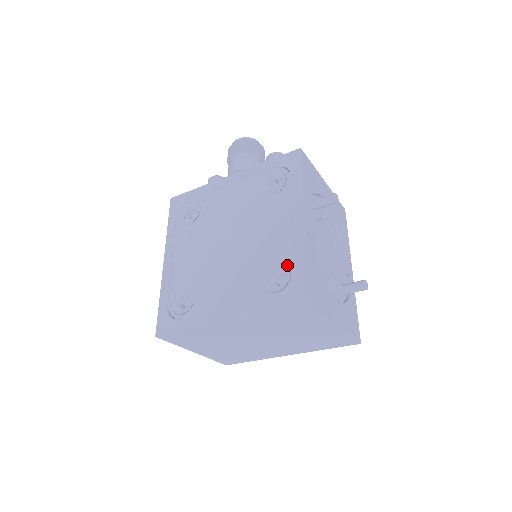
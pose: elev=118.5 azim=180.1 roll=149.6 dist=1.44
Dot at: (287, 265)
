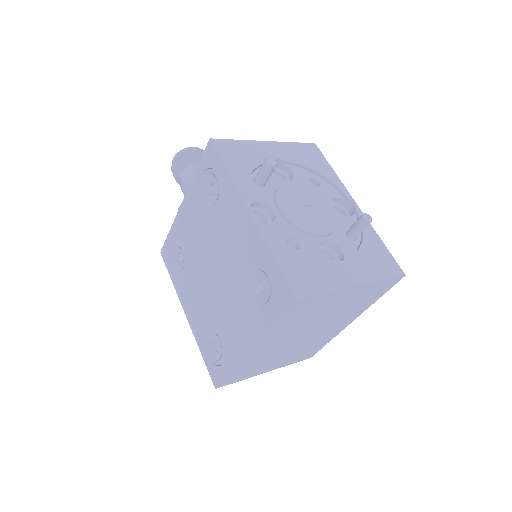
Dot at: (260, 269)
